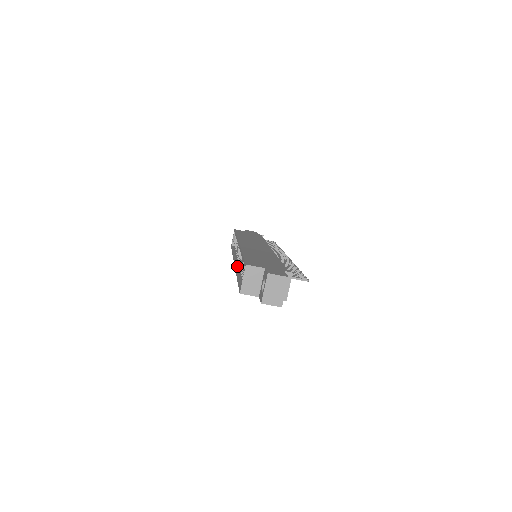
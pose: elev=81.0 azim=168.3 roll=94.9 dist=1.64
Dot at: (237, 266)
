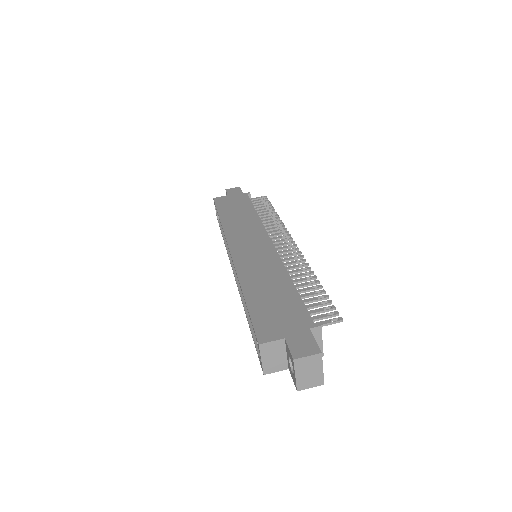
Dot at: (239, 285)
